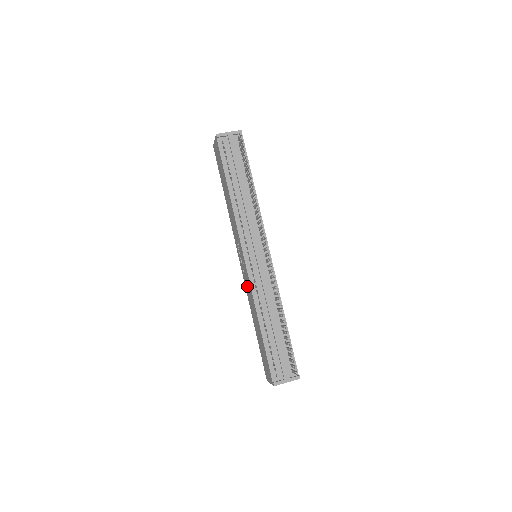
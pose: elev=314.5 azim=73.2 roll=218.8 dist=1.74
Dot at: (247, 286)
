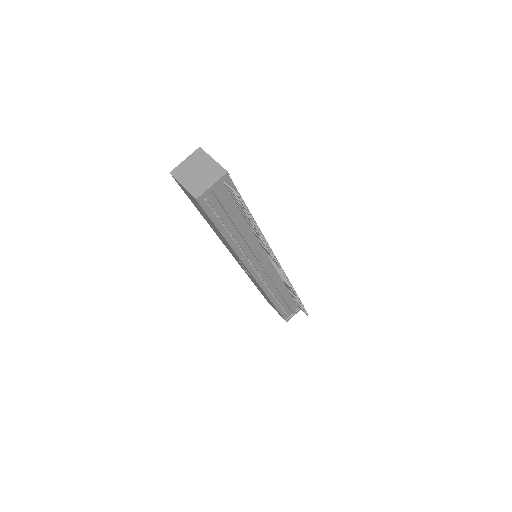
Dot at: occluded
